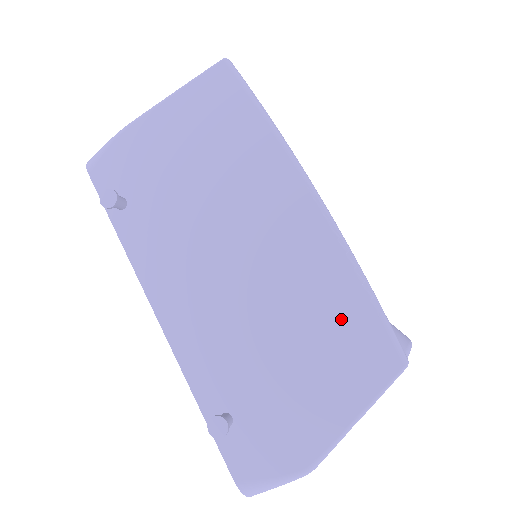
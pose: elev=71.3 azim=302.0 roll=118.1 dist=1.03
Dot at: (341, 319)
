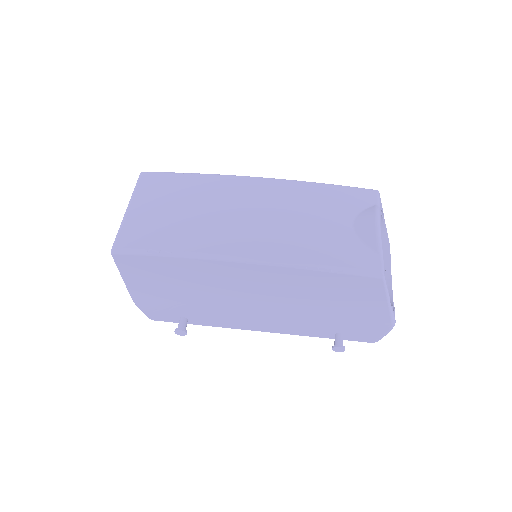
Dot at: (330, 286)
